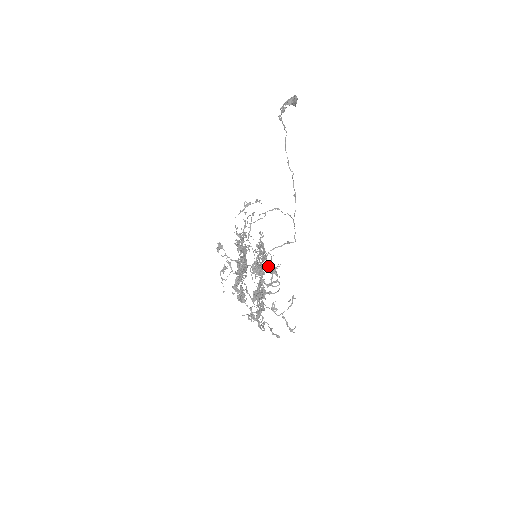
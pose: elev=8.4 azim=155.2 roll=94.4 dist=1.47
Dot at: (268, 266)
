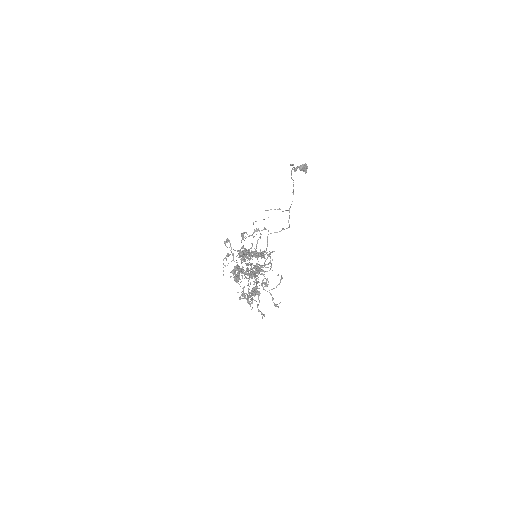
Dot at: (264, 252)
